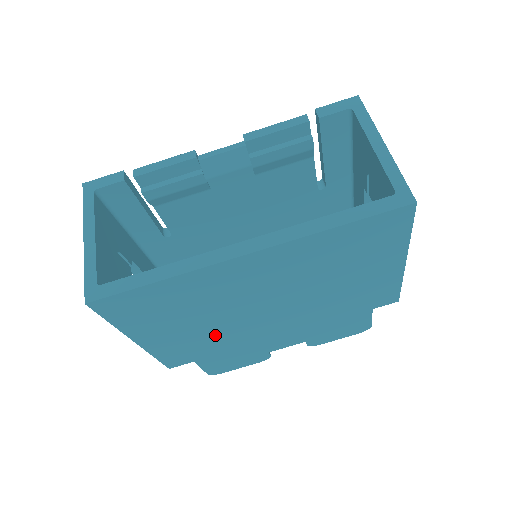
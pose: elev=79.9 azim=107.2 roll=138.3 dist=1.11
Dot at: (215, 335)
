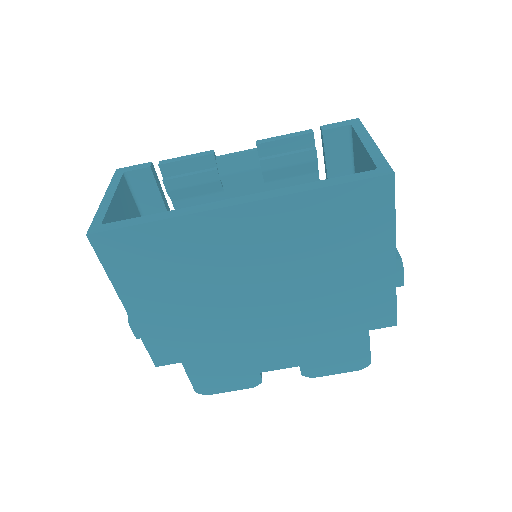
Dot at: (204, 323)
